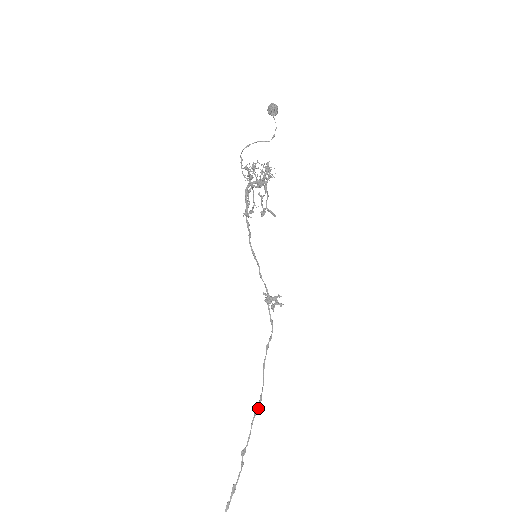
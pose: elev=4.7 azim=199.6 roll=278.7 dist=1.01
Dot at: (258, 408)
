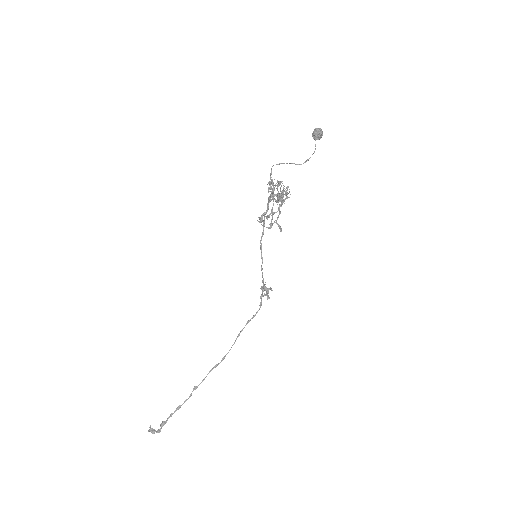
Dot at: (218, 364)
